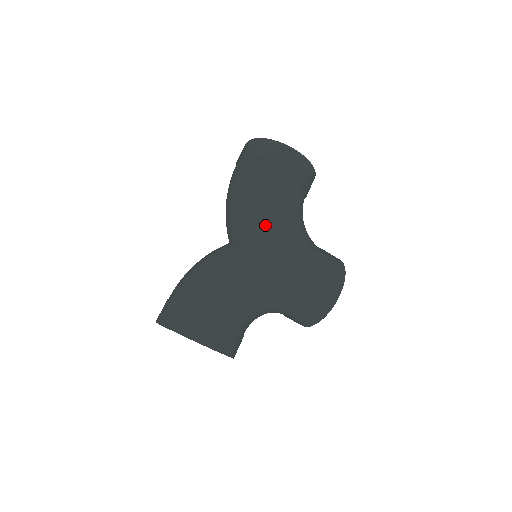
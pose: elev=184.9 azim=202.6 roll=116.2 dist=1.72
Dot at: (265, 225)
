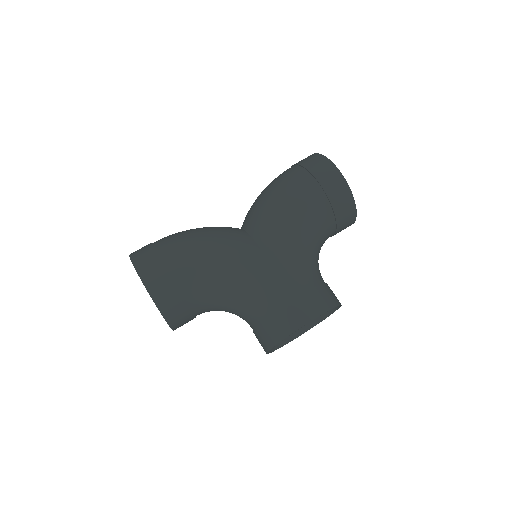
Dot at: (267, 217)
